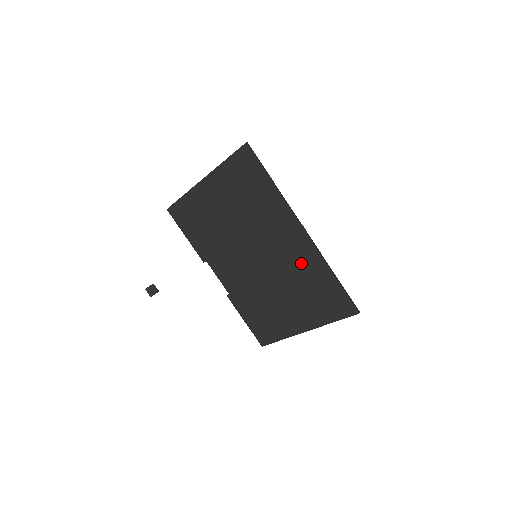
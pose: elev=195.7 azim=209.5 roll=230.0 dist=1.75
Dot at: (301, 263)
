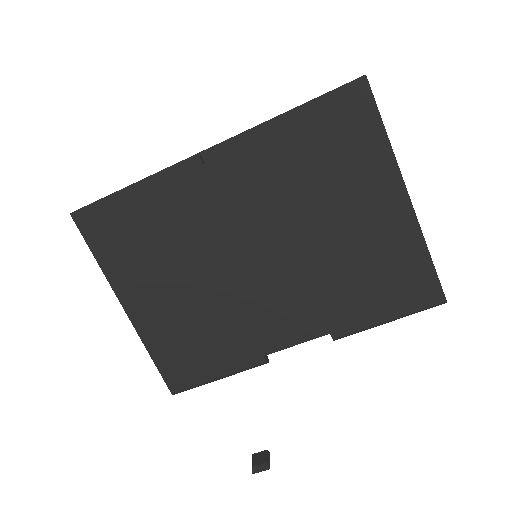
Dot at: (265, 169)
